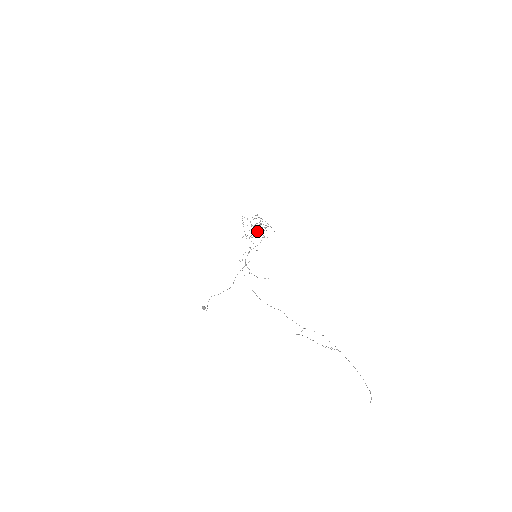
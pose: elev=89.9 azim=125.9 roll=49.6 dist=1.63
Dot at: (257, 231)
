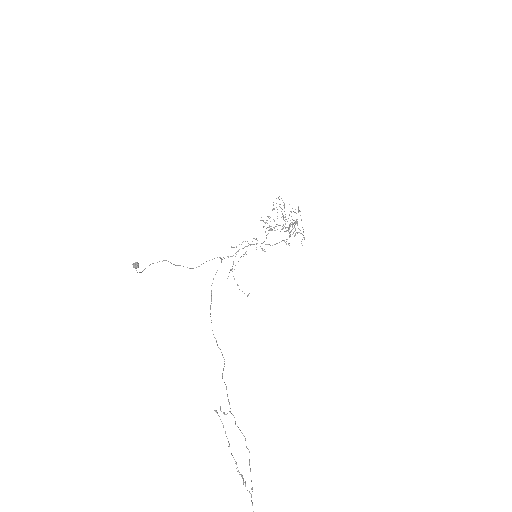
Dot at: (283, 227)
